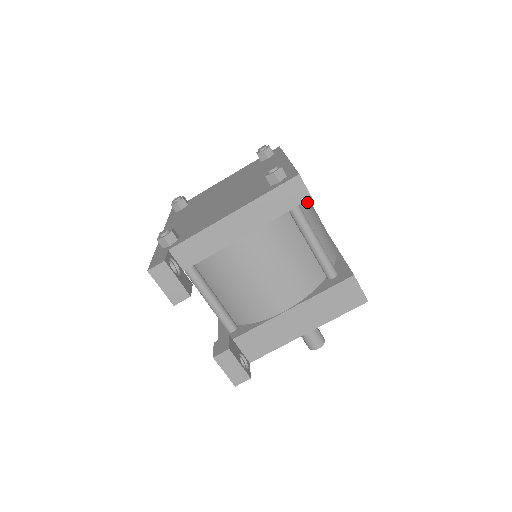
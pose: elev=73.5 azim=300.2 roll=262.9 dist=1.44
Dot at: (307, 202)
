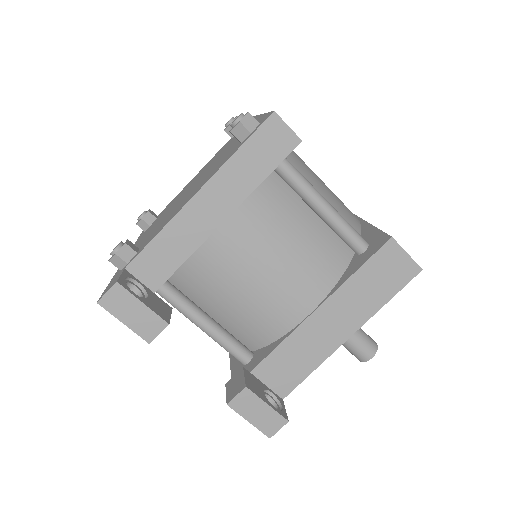
Dot at: (300, 162)
